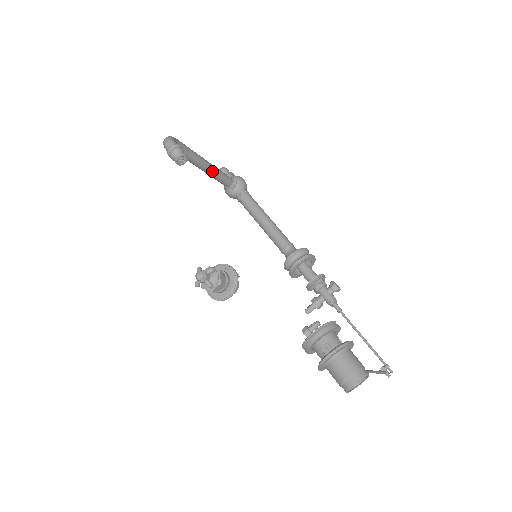
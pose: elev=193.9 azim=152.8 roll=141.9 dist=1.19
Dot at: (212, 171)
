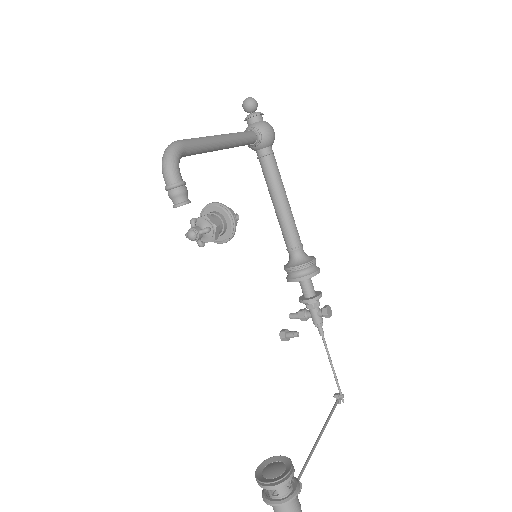
Dot at: (229, 147)
